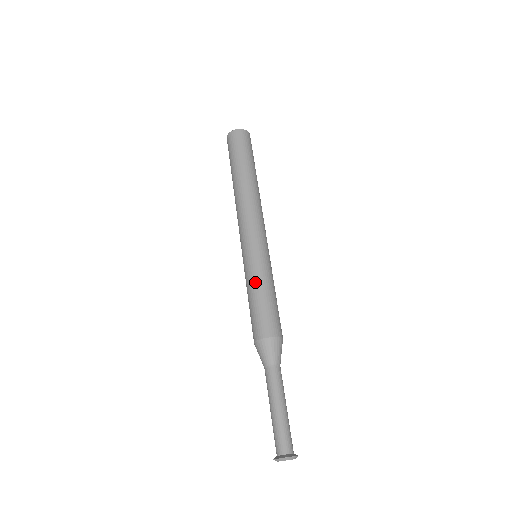
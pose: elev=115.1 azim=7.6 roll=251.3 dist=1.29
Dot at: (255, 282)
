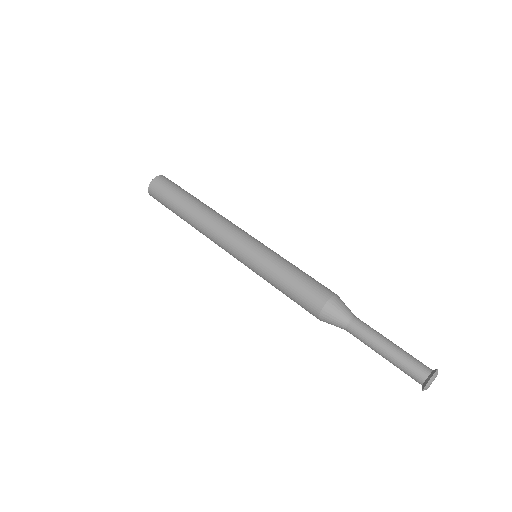
Dot at: (279, 267)
